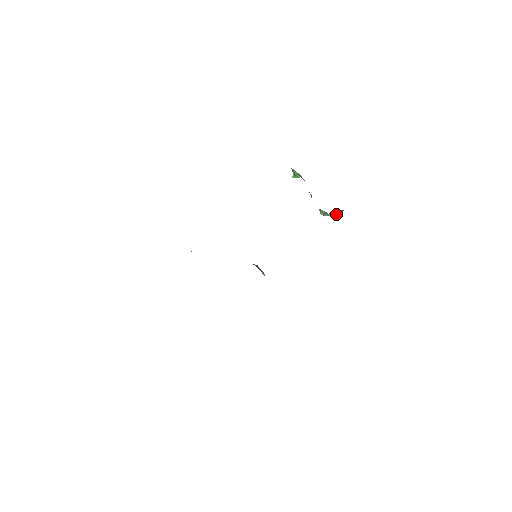
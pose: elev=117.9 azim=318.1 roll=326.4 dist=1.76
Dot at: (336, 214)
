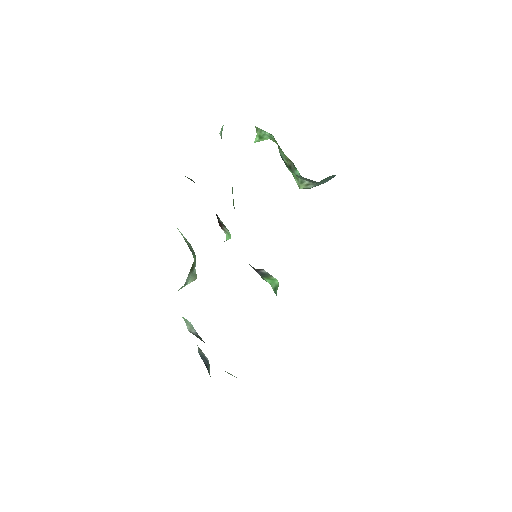
Dot at: occluded
